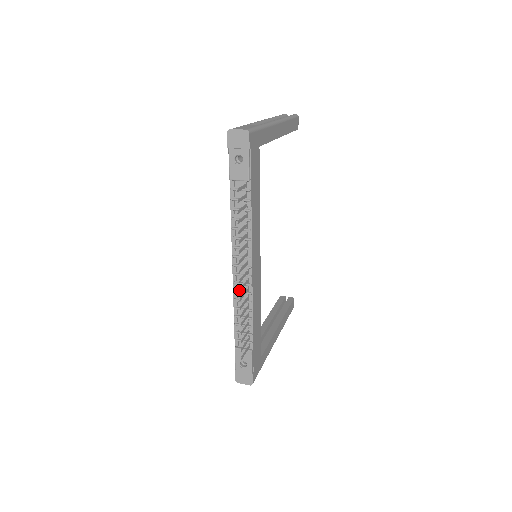
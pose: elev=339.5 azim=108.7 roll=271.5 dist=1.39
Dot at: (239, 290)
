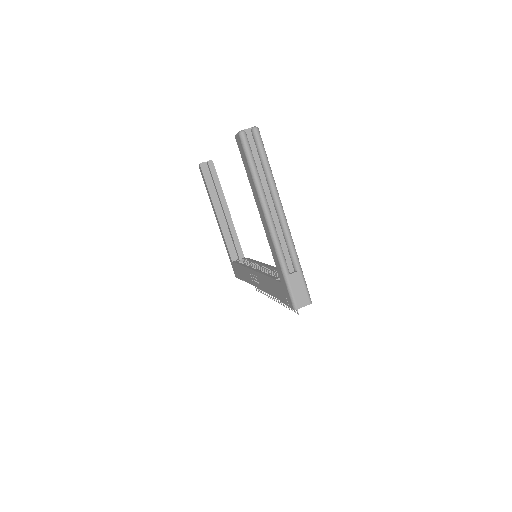
Dot at: occluded
